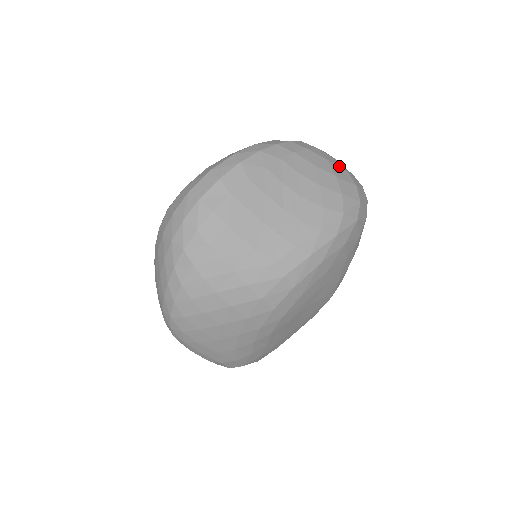
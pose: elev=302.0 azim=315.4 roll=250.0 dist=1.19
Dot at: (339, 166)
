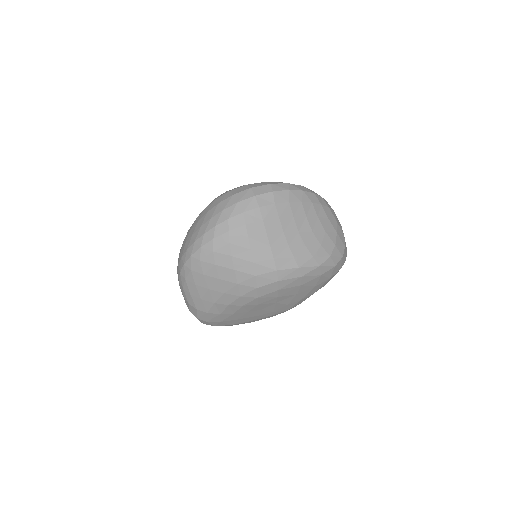
Dot at: (341, 229)
